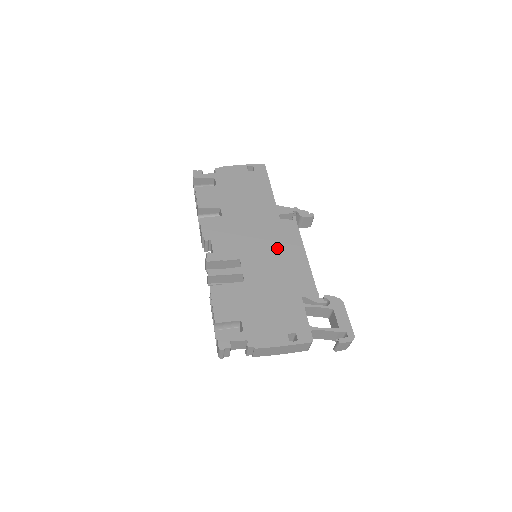
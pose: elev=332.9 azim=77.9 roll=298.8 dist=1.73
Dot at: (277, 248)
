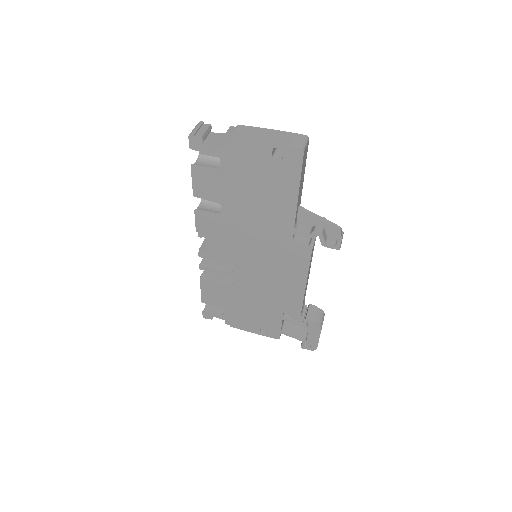
Dot at: (276, 268)
